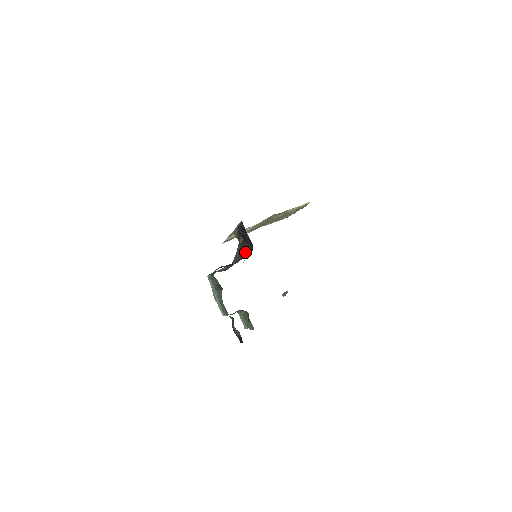
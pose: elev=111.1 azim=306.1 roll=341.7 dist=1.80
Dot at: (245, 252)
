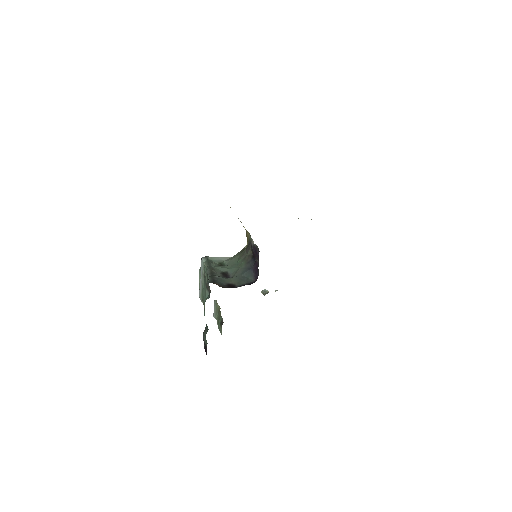
Dot at: (248, 275)
